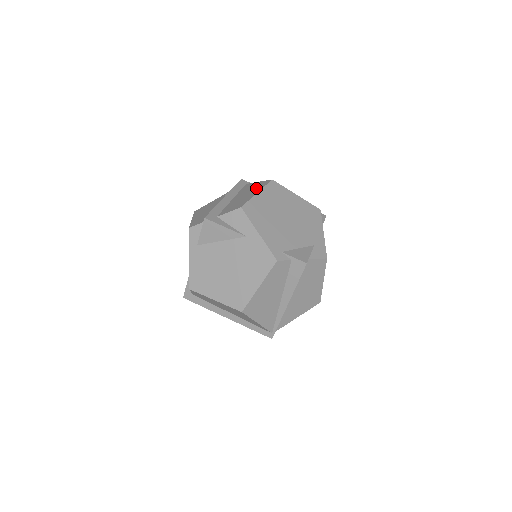
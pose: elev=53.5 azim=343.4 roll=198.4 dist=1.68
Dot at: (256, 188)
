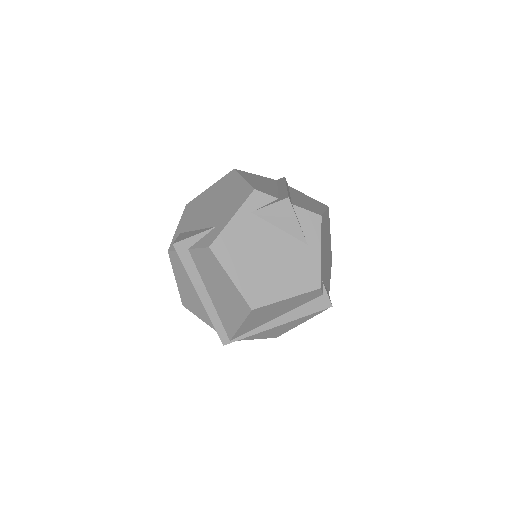
Dot at: (316, 203)
